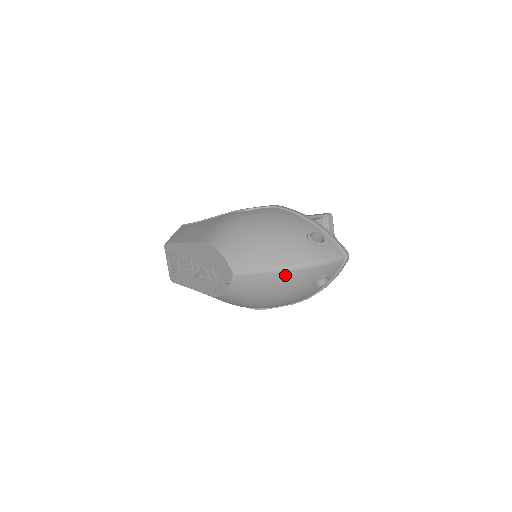
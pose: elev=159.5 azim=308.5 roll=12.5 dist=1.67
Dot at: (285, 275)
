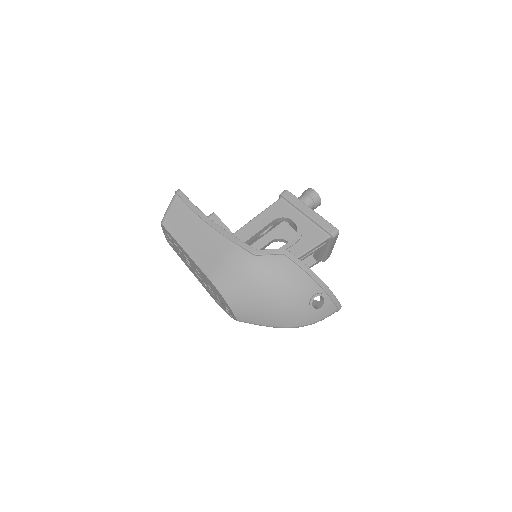
Dot at: occluded
